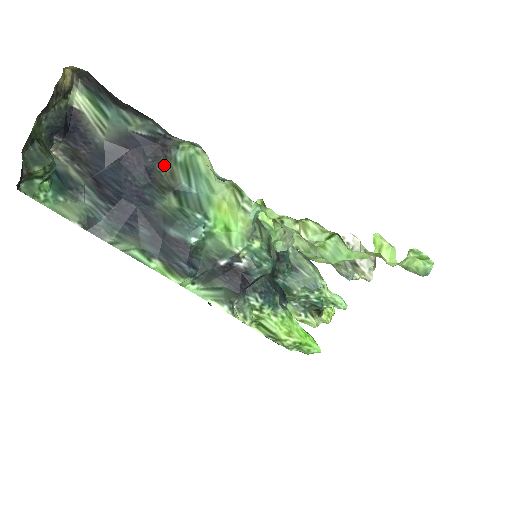
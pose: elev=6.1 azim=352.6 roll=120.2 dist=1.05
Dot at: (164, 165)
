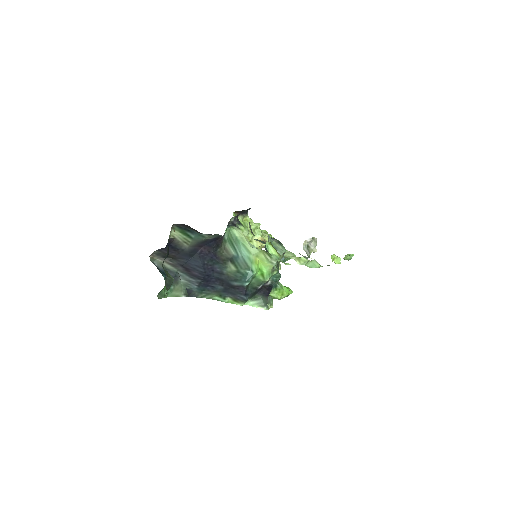
Dot at: (221, 246)
